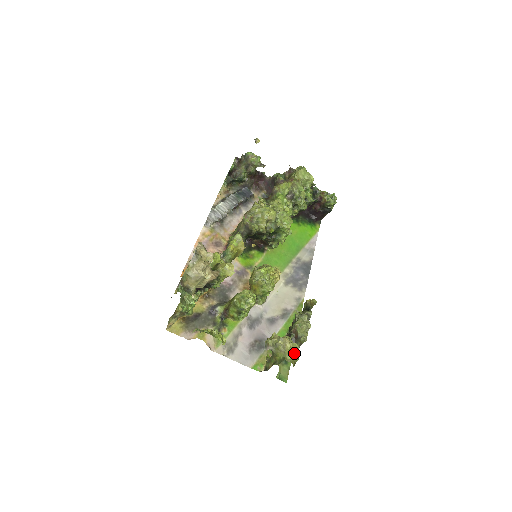
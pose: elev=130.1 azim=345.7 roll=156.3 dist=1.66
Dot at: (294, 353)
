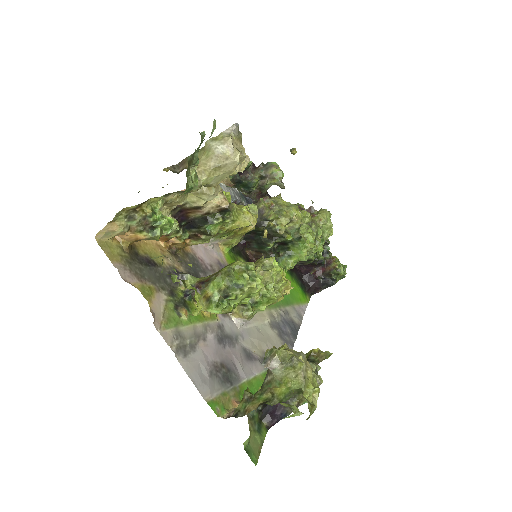
Dot at: occluded
